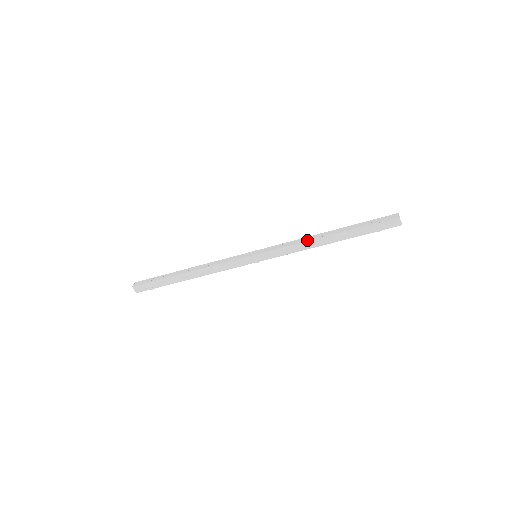
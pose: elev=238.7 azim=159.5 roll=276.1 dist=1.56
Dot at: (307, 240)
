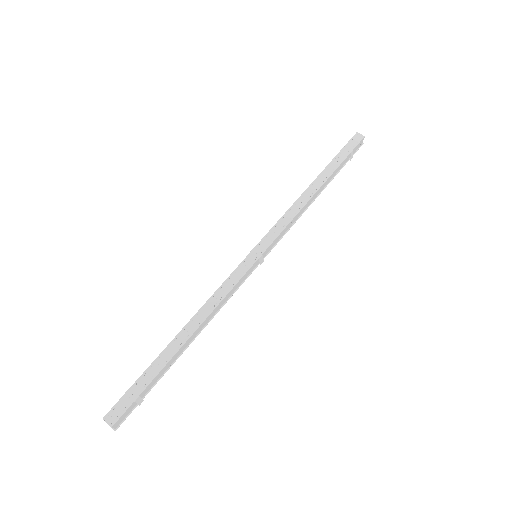
Dot at: (304, 204)
